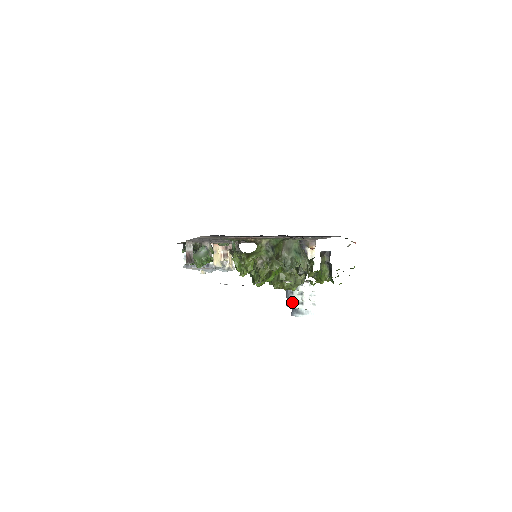
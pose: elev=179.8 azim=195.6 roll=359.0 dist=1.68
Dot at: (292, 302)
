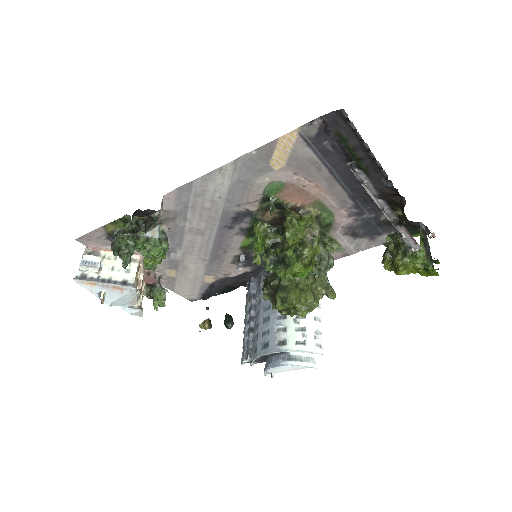
Dot at: (284, 342)
